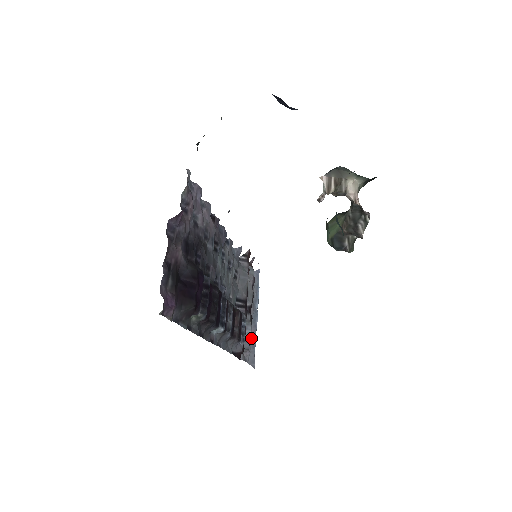
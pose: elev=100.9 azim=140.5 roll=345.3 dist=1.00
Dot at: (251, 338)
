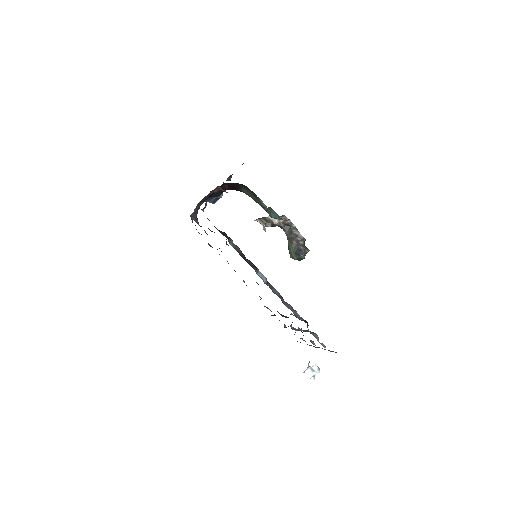
Dot at: occluded
